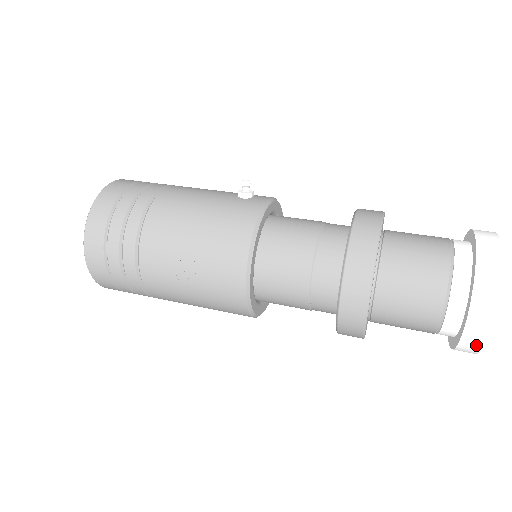
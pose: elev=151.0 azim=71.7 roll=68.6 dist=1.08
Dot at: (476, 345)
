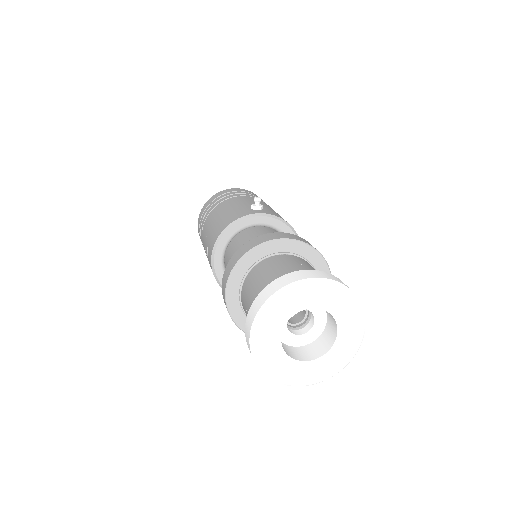
Dot at: (254, 360)
